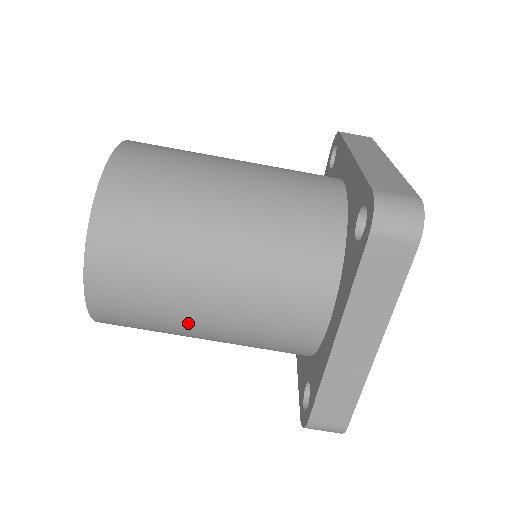
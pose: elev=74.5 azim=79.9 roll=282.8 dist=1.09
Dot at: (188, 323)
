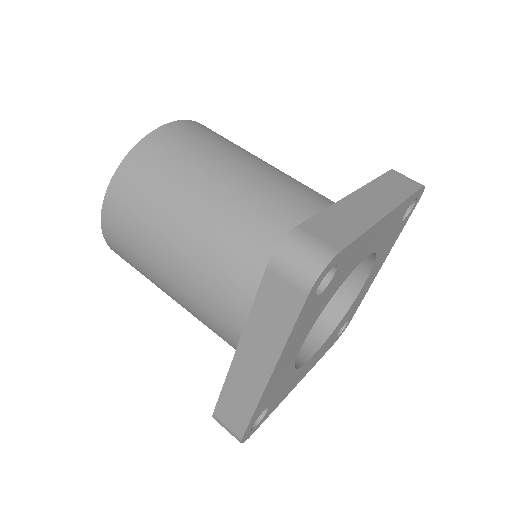
Dot at: (217, 171)
